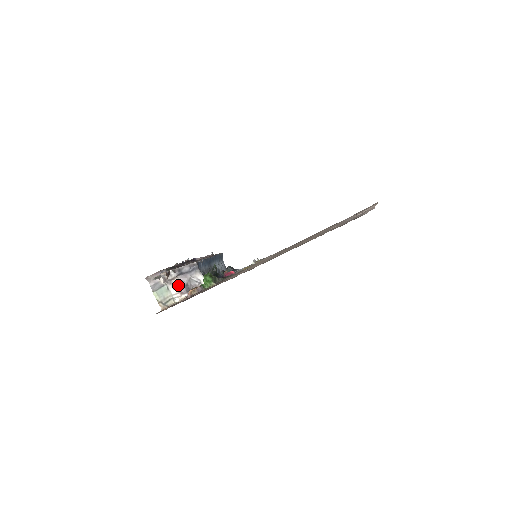
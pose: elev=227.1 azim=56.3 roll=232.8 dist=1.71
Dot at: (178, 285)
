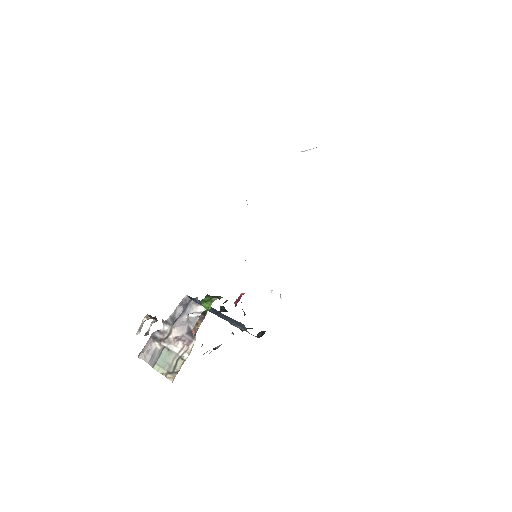
Dot at: (179, 337)
